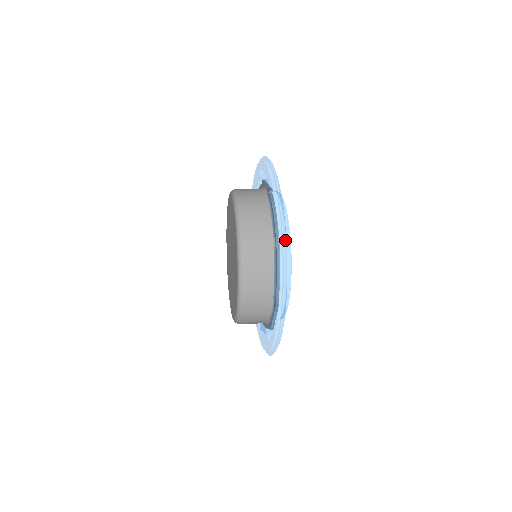
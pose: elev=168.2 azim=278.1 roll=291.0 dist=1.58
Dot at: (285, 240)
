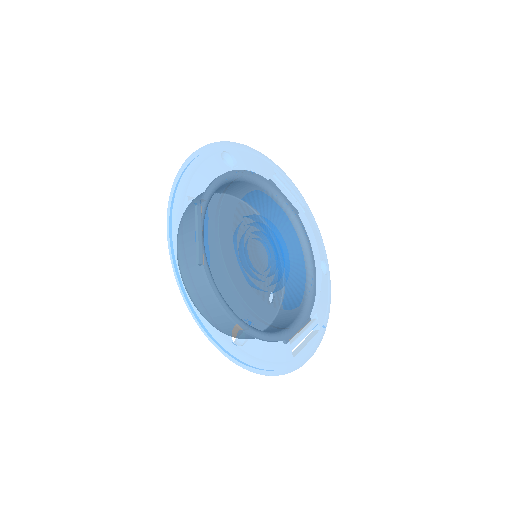
Dot at: (216, 145)
